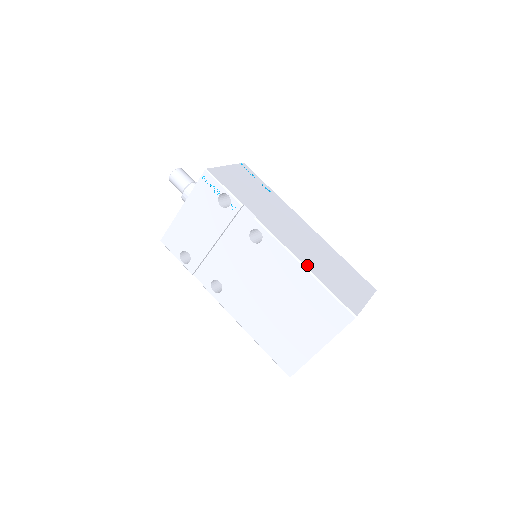
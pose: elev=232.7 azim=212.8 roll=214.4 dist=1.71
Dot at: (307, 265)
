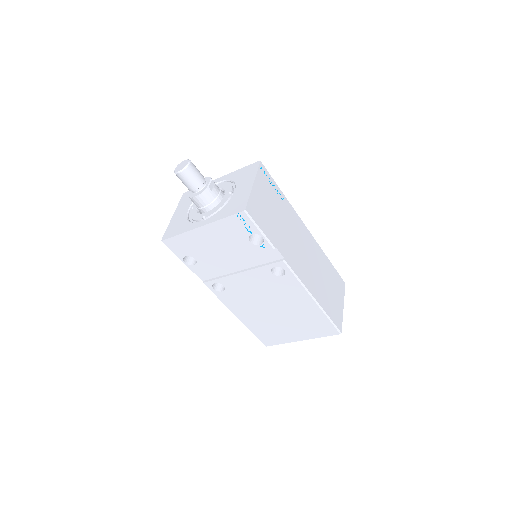
Dot at: (316, 297)
